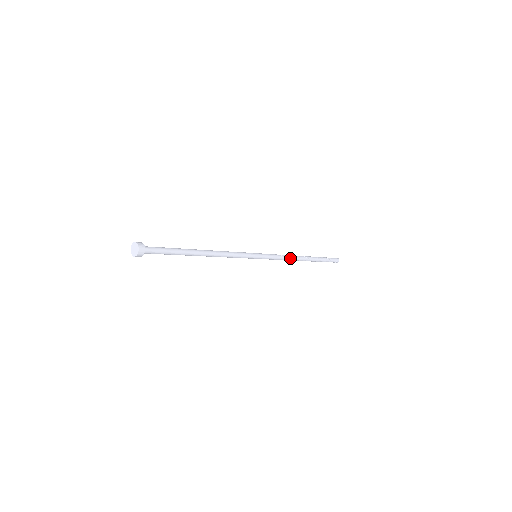
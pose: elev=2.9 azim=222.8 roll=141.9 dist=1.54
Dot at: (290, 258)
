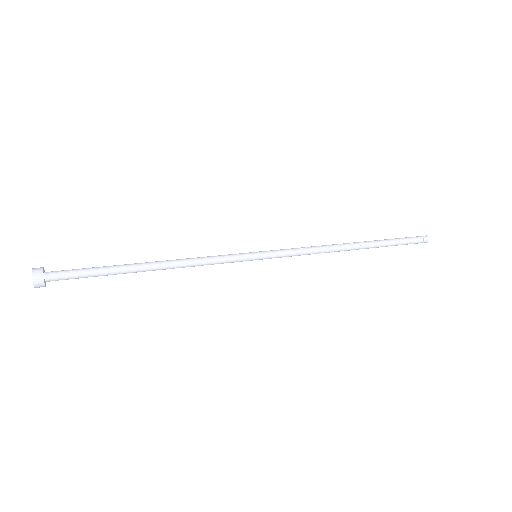
Dot at: (323, 250)
